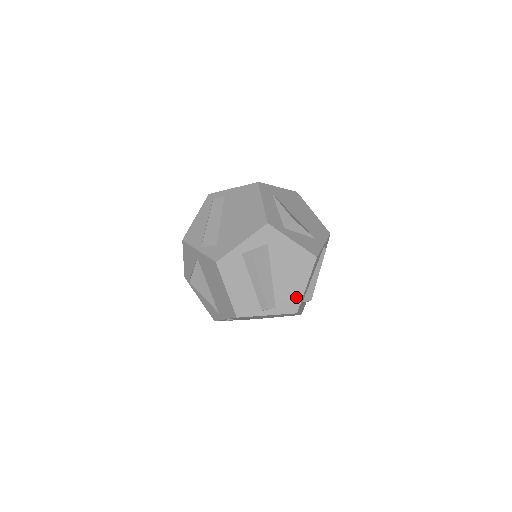
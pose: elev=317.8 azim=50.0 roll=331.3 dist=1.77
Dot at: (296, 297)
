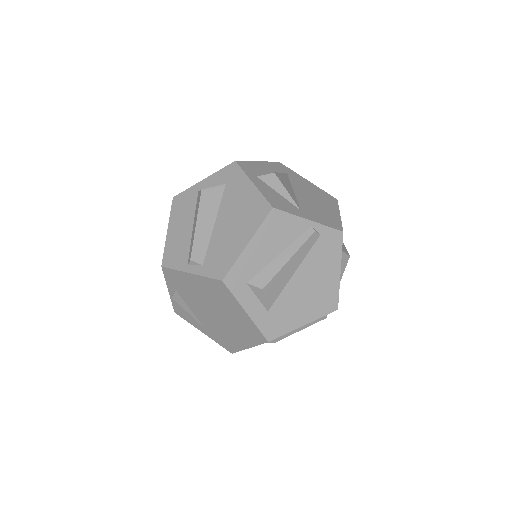
Dot at: (230, 257)
